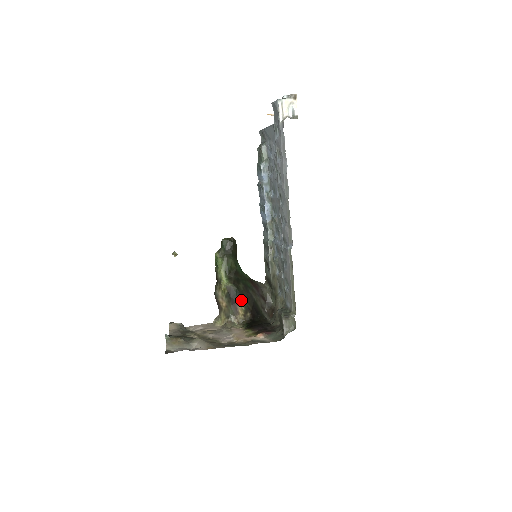
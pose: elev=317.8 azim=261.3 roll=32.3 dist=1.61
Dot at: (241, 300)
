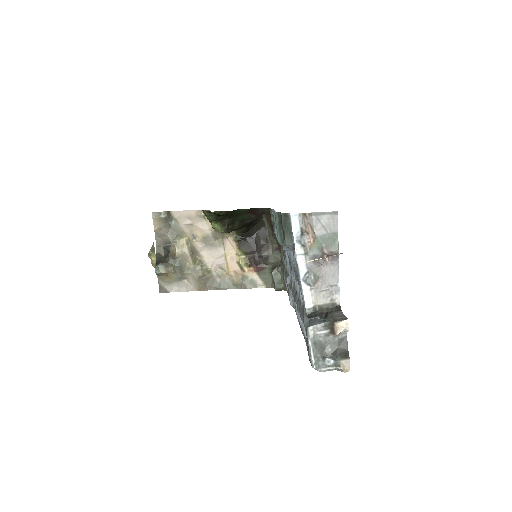
Dot at: occluded
